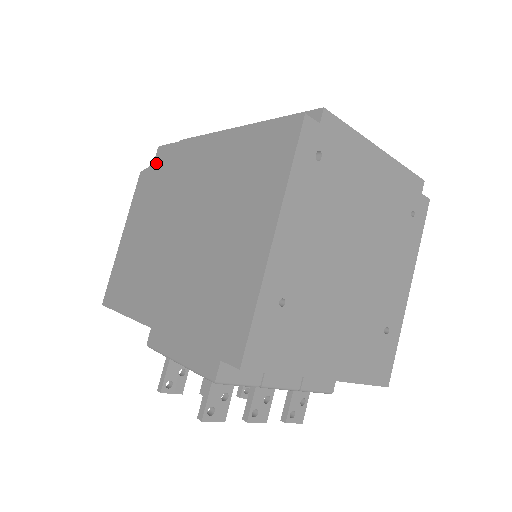
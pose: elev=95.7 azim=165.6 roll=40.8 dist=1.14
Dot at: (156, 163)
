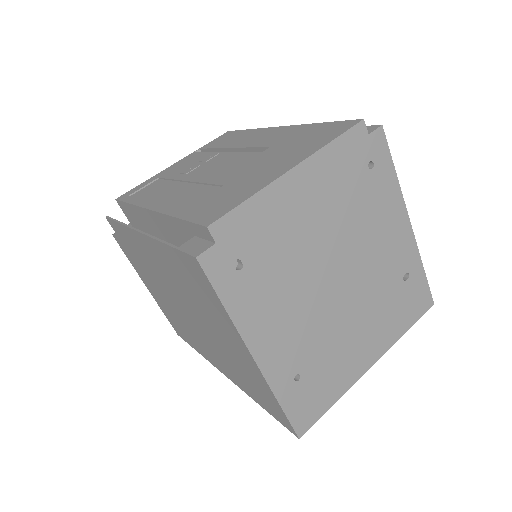
Dot at: (117, 234)
